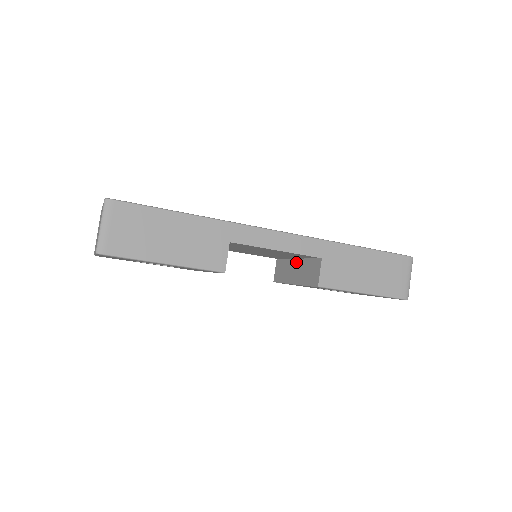
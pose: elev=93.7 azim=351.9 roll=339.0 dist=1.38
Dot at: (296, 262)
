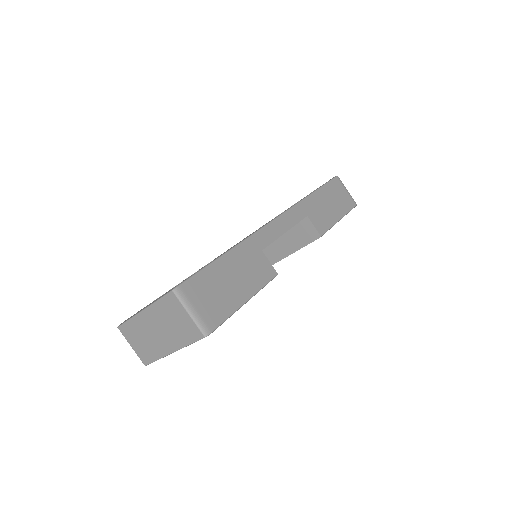
Dot at: (277, 239)
